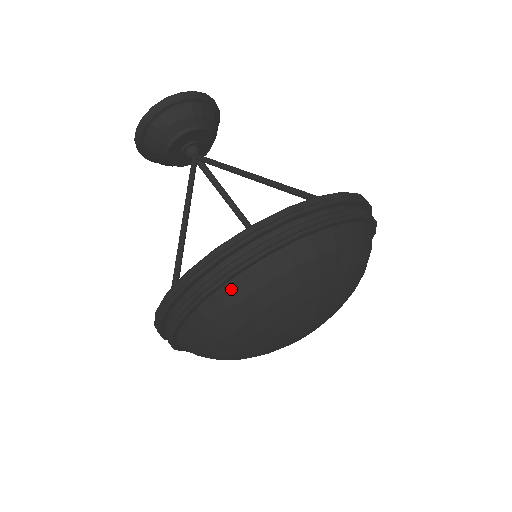
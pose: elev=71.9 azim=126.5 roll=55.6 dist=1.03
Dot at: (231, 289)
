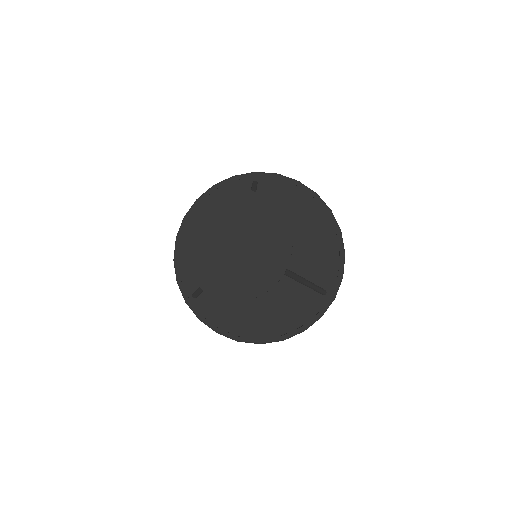
Dot at: occluded
